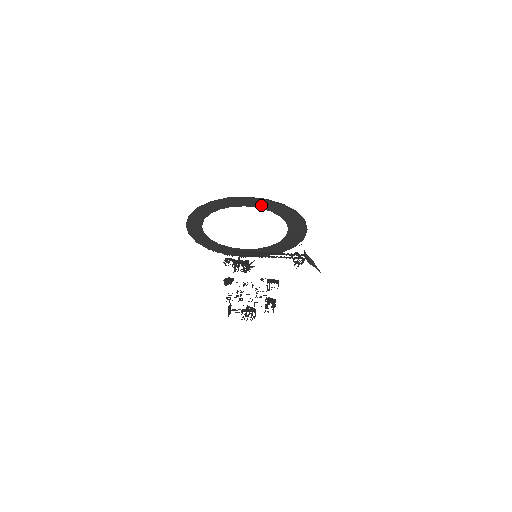
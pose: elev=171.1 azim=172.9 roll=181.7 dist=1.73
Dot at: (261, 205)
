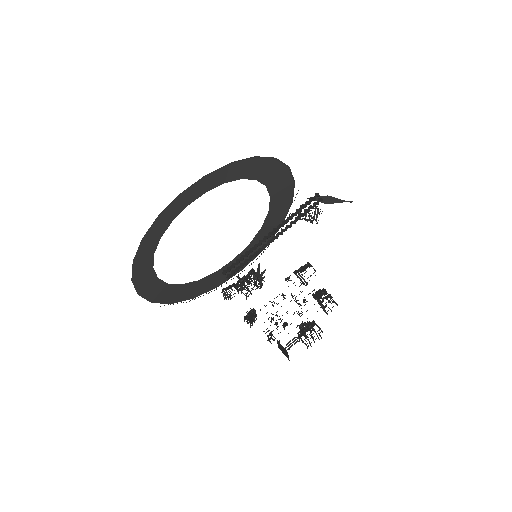
Dot at: (206, 186)
